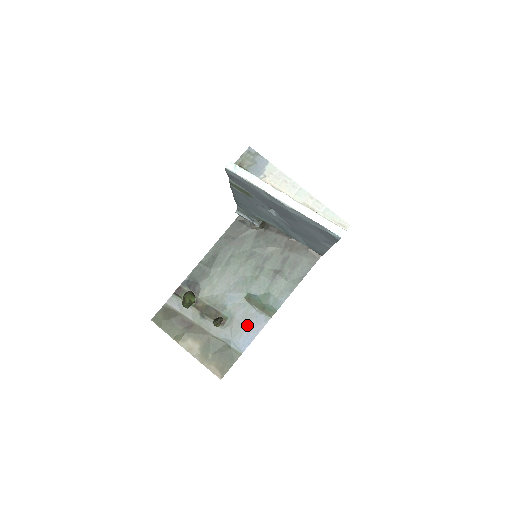
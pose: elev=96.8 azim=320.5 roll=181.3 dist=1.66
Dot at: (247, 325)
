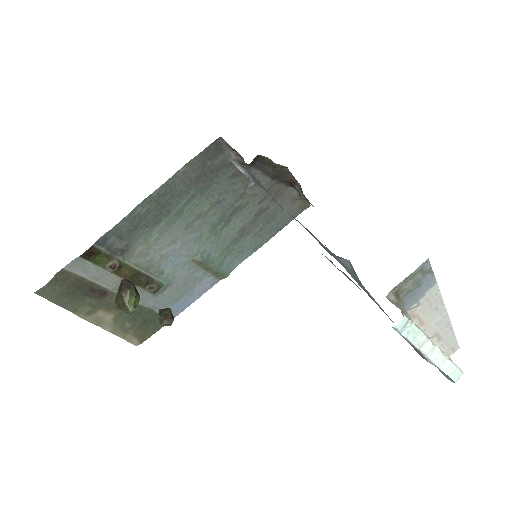
Dot at: (187, 290)
